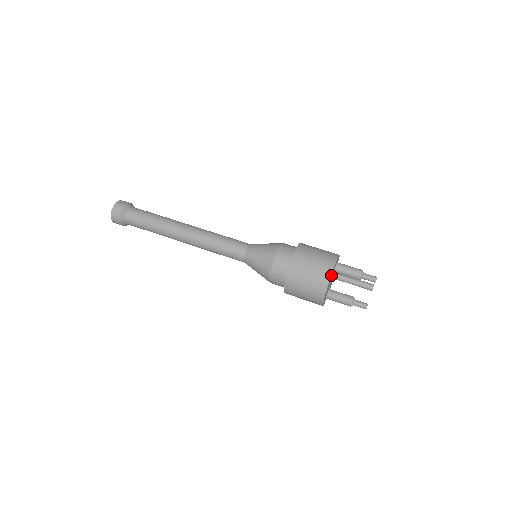
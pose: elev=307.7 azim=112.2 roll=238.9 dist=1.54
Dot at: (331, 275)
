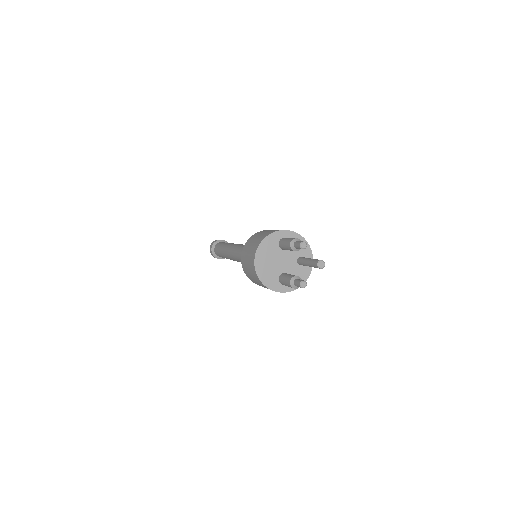
Dot at: (263, 246)
